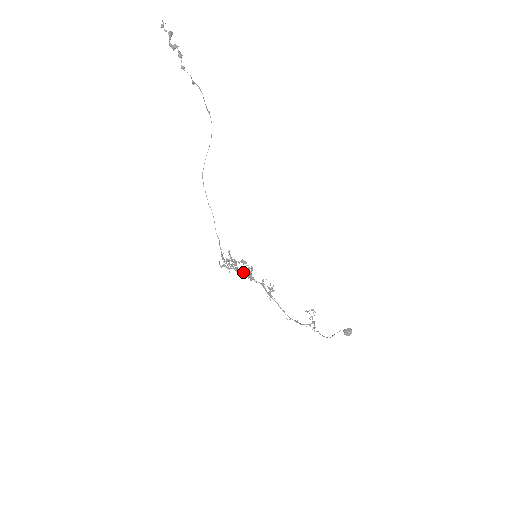
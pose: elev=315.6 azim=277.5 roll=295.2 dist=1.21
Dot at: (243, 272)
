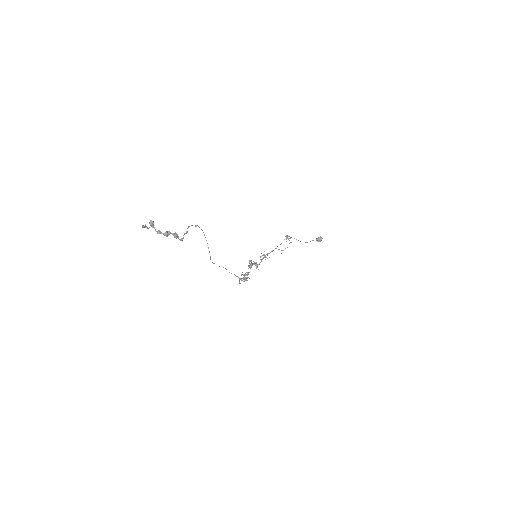
Dot at: occluded
